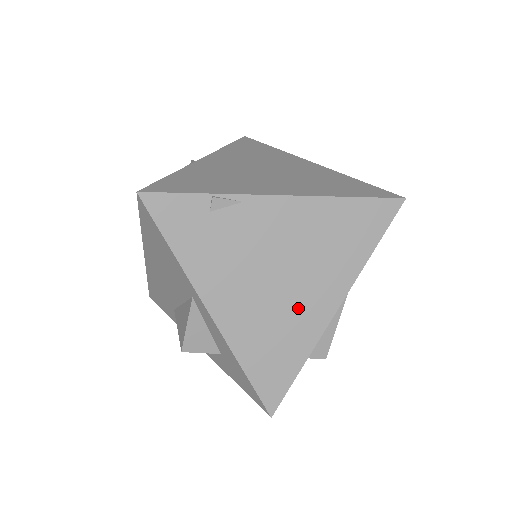
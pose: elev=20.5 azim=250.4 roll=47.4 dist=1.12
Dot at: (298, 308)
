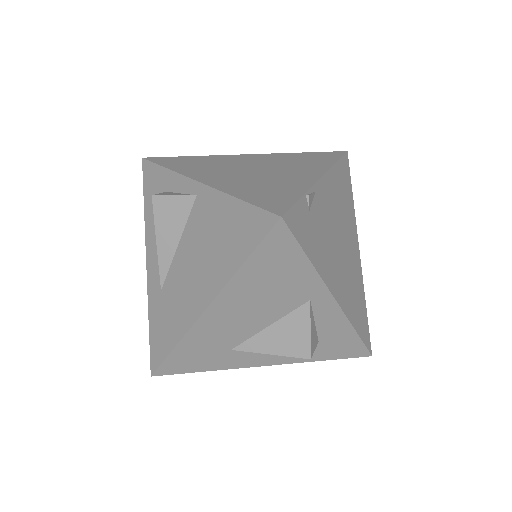
Dot at: (352, 262)
